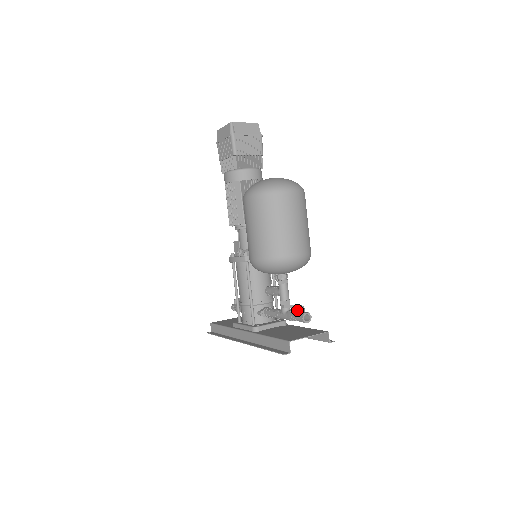
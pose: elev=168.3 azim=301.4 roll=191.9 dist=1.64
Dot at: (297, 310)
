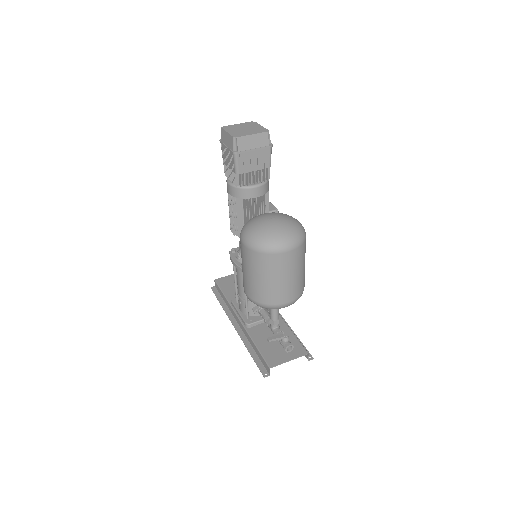
Dot at: (282, 339)
